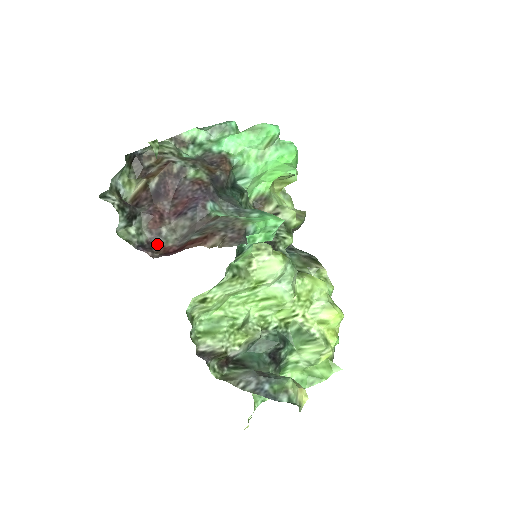
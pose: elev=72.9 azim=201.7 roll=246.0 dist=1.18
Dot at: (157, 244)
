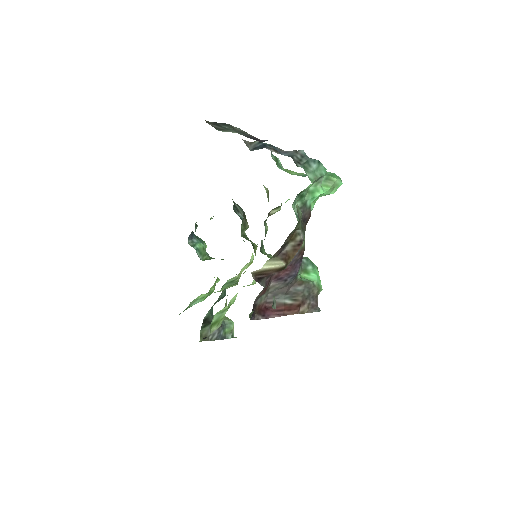
Dot at: (256, 305)
